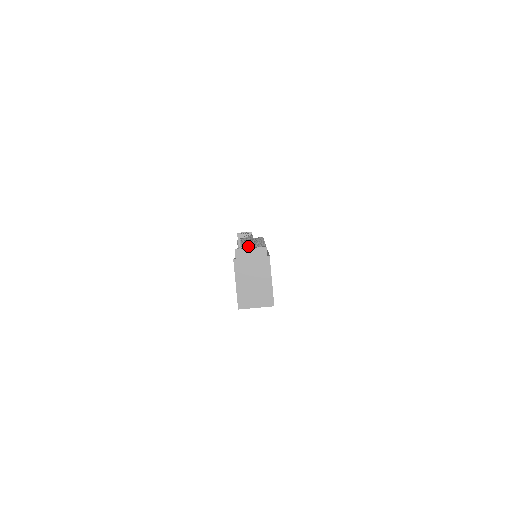
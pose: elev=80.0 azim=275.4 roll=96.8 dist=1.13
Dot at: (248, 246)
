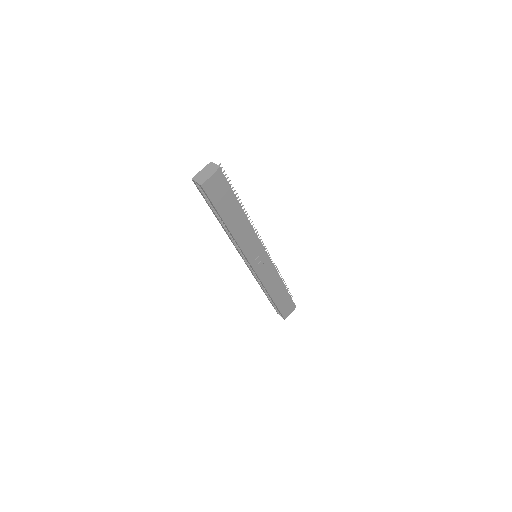
Dot at: occluded
